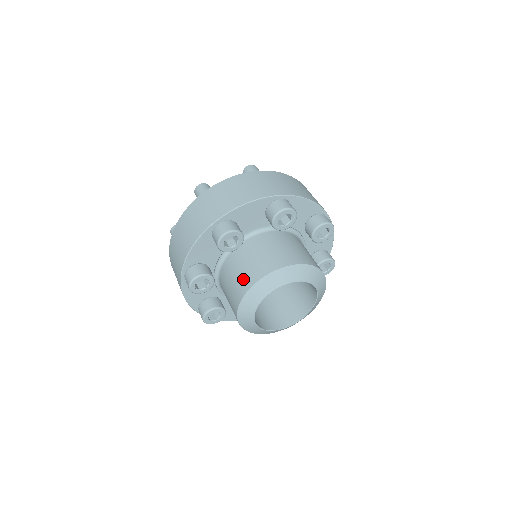
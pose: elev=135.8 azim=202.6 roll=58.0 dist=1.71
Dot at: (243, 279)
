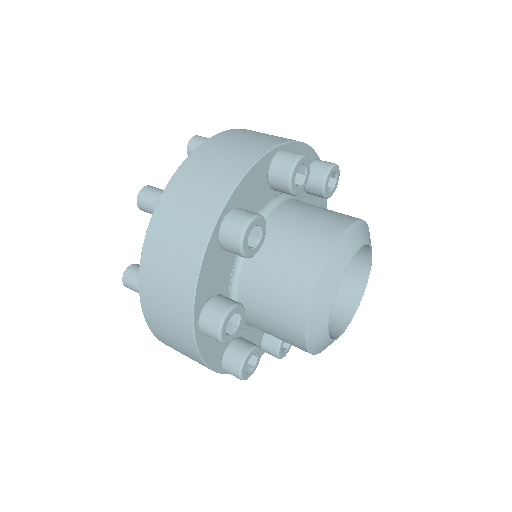
Dot at: (293, 282)
